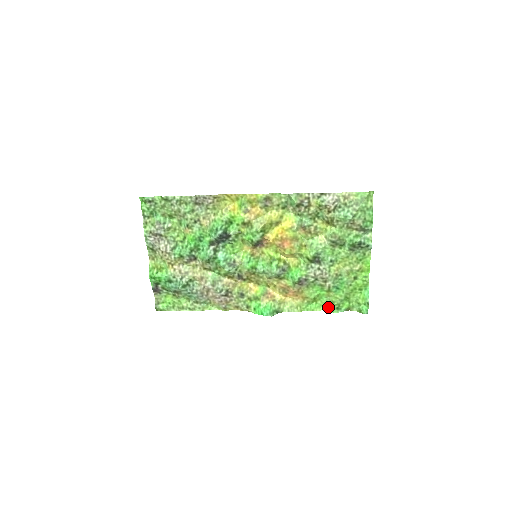
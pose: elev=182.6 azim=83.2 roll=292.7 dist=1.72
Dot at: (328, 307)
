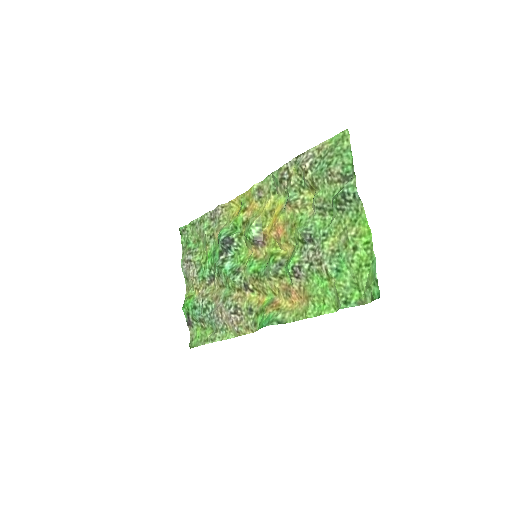
Dot at: (337, 305)
